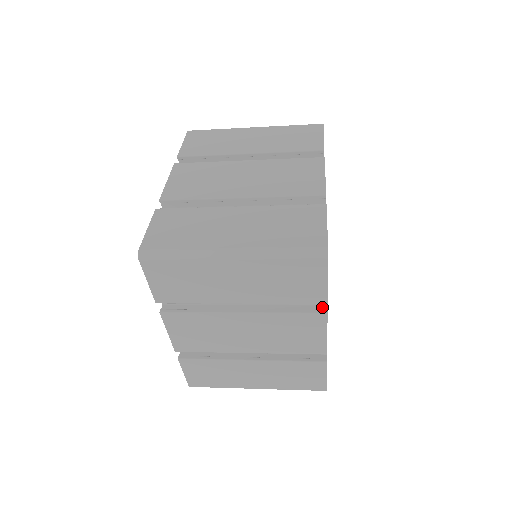
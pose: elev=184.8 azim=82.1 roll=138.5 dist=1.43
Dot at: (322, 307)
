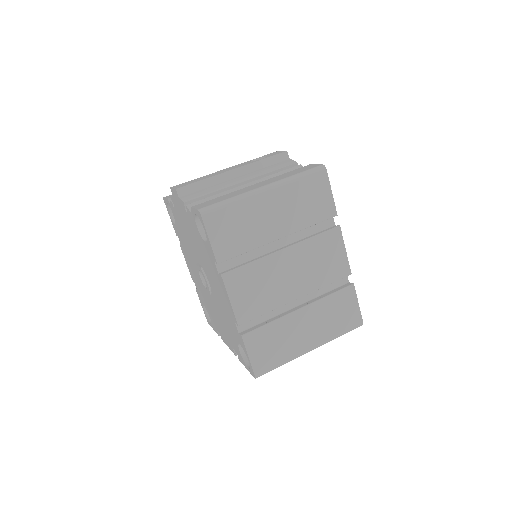
Dot at: occluded
